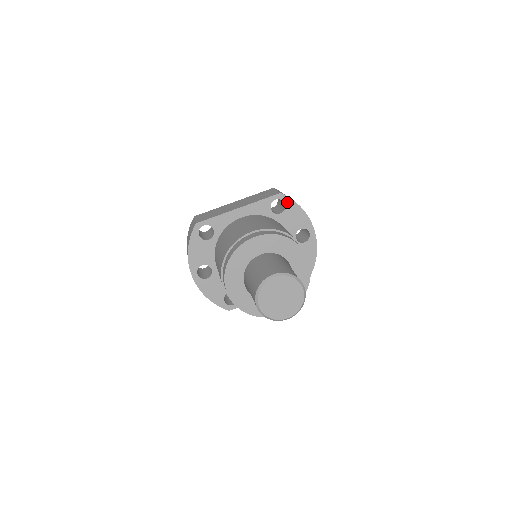
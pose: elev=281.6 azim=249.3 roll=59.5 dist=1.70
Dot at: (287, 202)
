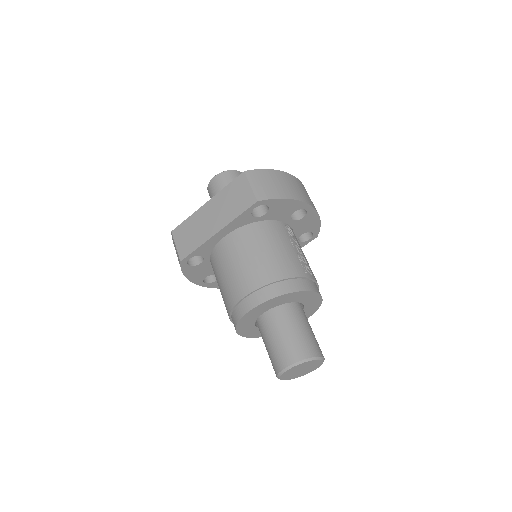
Dot at: (269, 203)
